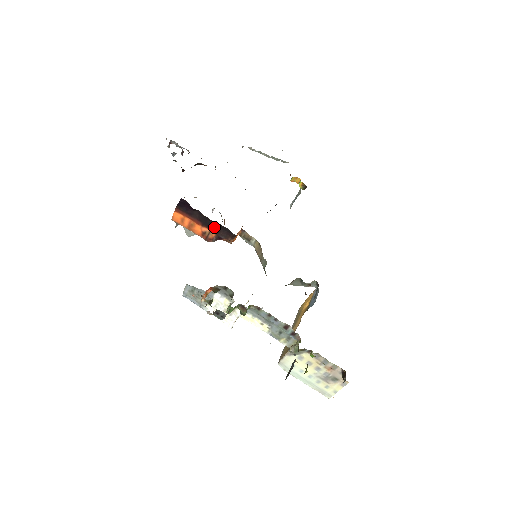
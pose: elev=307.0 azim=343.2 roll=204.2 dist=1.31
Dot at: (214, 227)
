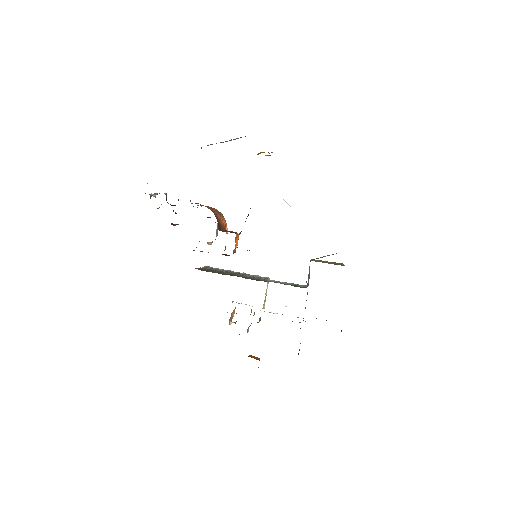
Dot at: occluded
